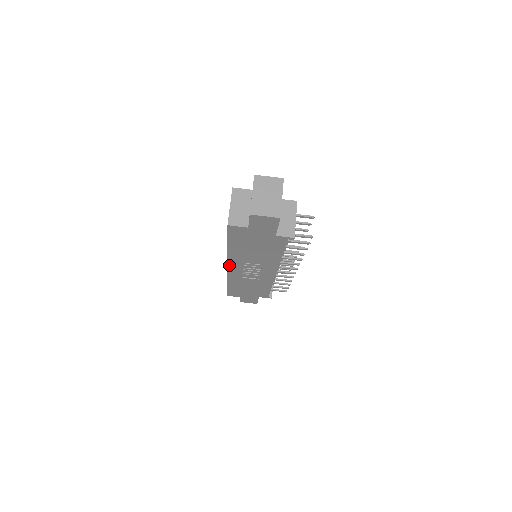
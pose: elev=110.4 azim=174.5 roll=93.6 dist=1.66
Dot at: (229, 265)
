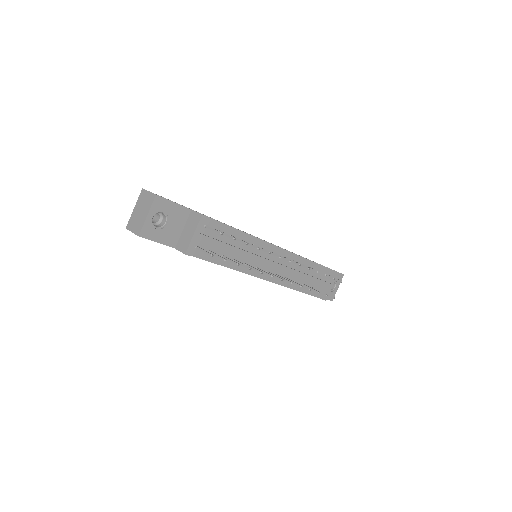
Dot at: occluded
